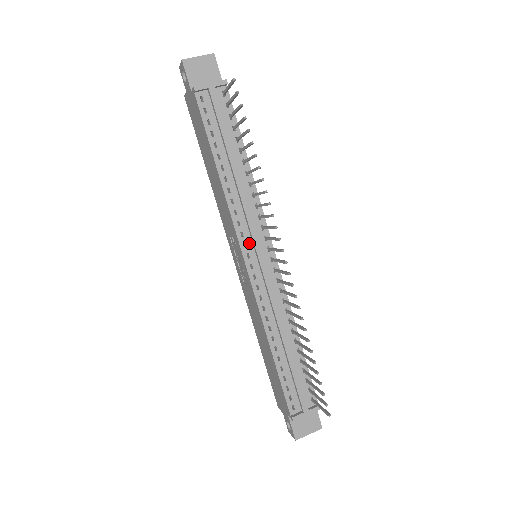
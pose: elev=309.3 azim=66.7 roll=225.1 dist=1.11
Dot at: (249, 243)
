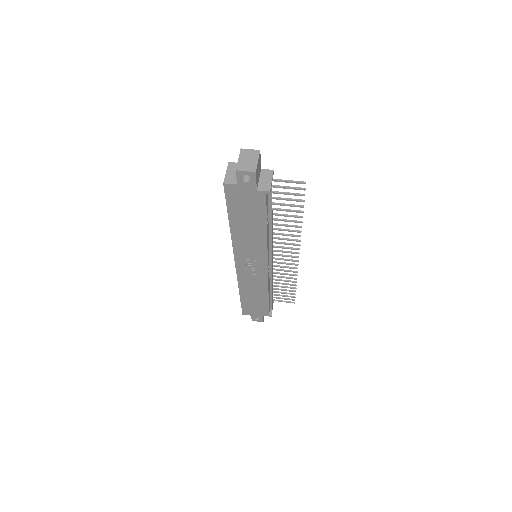
Dot at: (269, 256)
